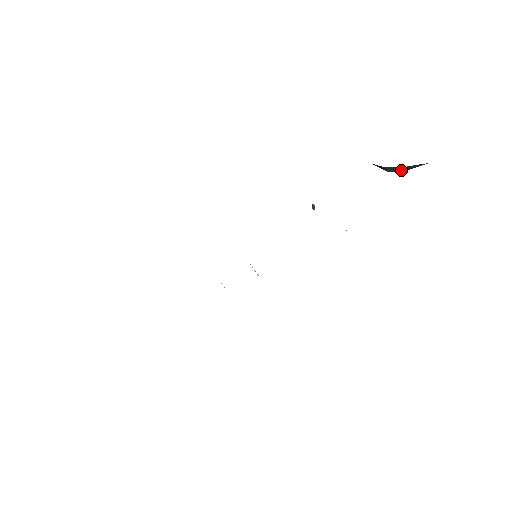
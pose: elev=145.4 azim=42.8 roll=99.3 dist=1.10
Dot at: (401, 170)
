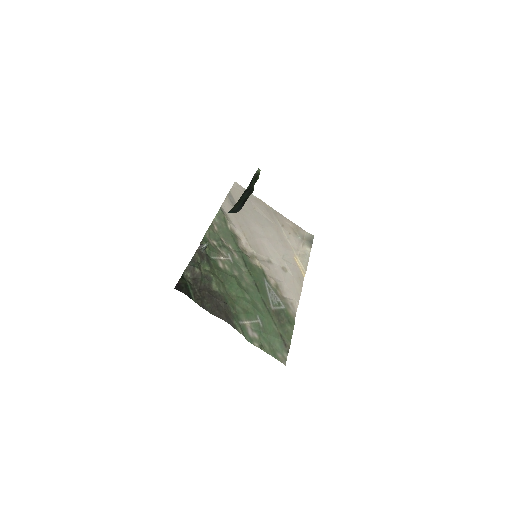
Dot at: occluded
